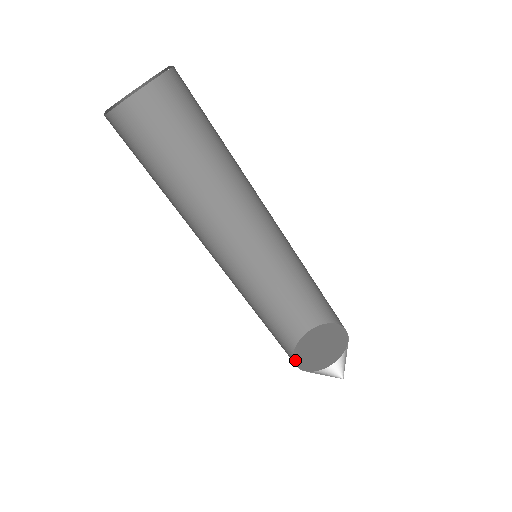
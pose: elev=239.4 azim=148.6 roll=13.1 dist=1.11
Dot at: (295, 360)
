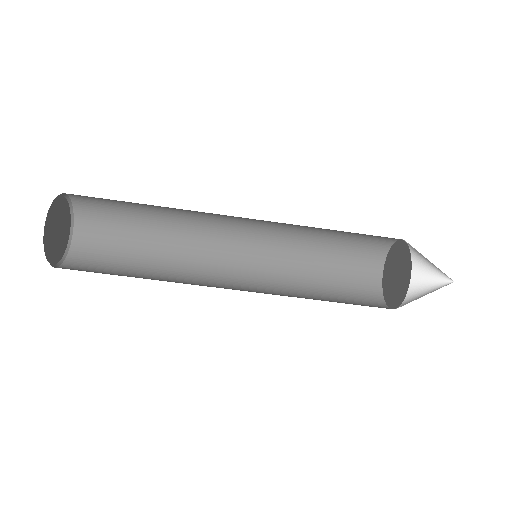
Dot at: (390, 307)
